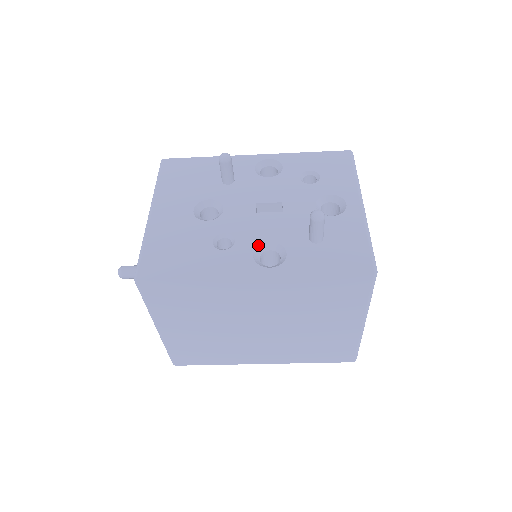
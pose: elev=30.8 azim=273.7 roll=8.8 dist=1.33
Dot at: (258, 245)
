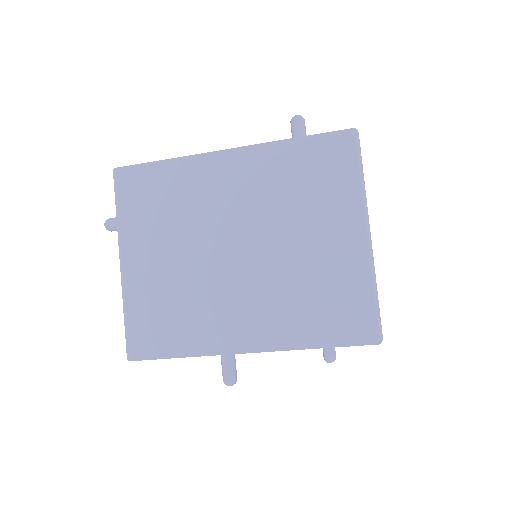
Dot at: occluded
